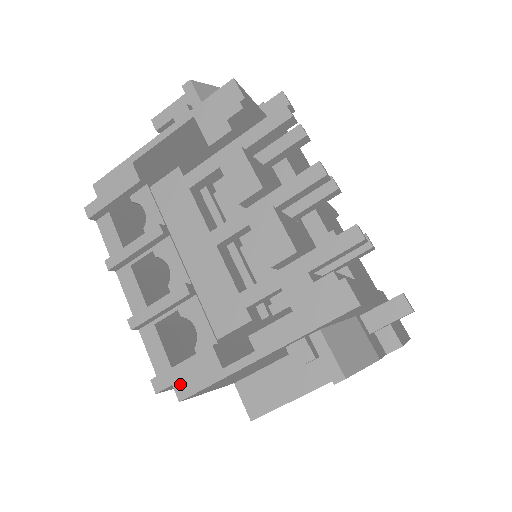
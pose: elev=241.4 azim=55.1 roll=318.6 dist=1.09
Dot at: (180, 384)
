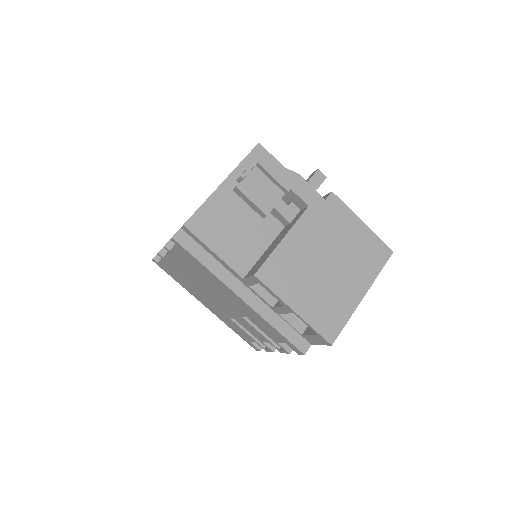
Dot at: occluded
